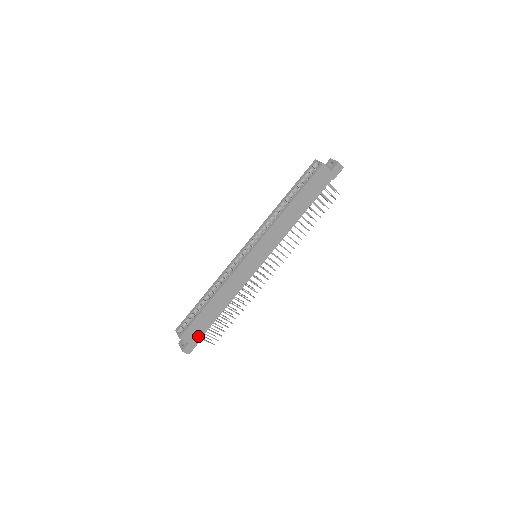
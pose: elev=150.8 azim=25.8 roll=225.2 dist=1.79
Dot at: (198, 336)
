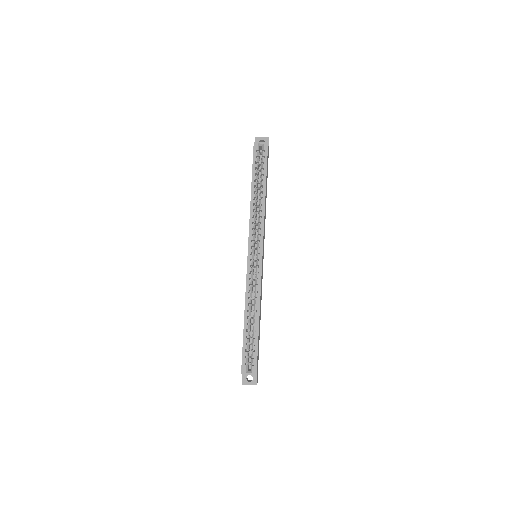
Dot at: occluded
